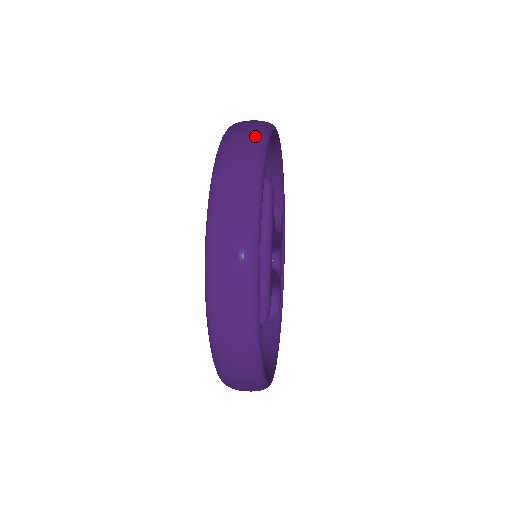
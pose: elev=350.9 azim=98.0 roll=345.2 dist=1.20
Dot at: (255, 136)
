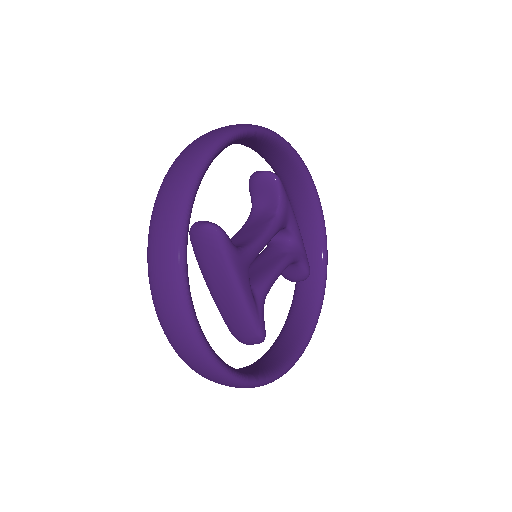
Dot at: (170, 227)
